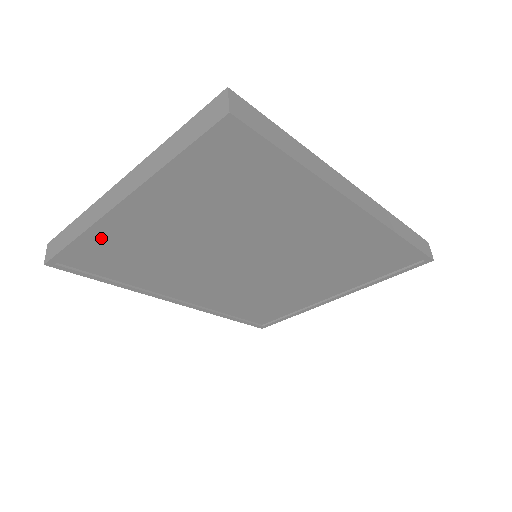
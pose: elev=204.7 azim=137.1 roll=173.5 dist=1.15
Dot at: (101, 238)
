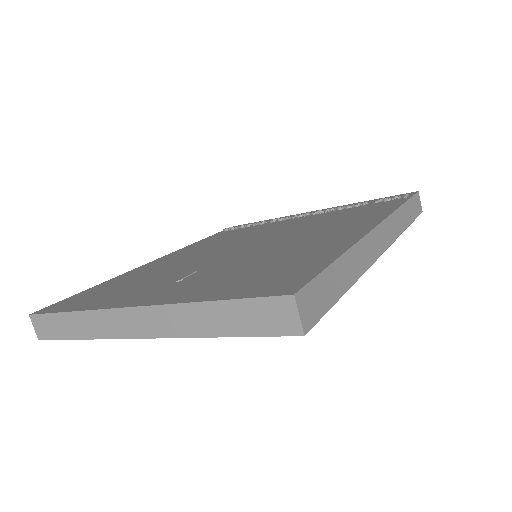
Dot at: occluded
